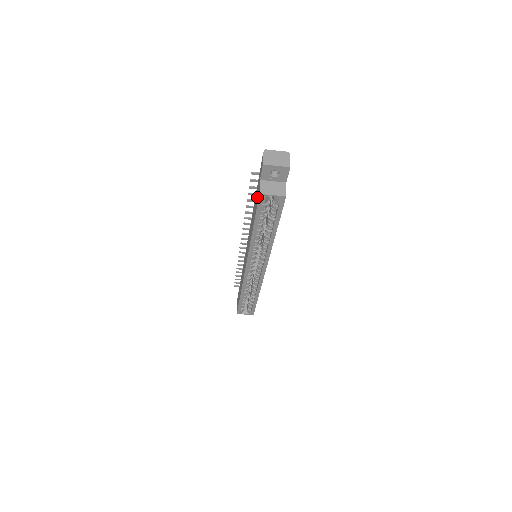
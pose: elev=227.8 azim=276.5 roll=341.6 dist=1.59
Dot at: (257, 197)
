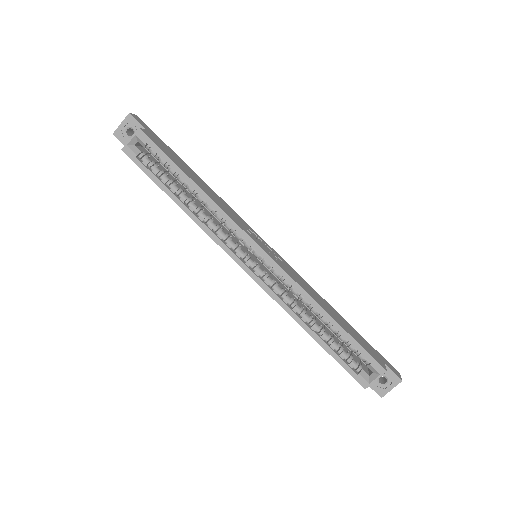
Dot at: occluded
